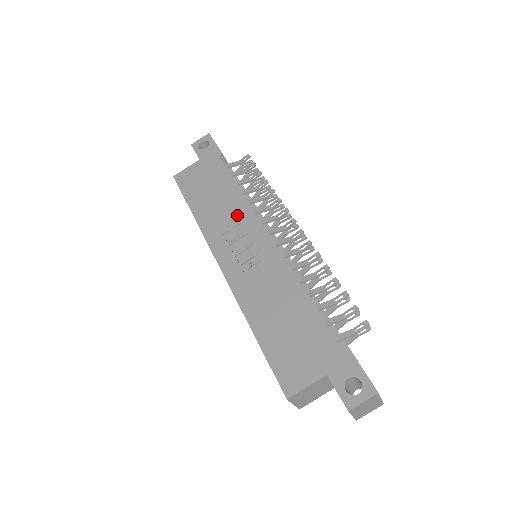
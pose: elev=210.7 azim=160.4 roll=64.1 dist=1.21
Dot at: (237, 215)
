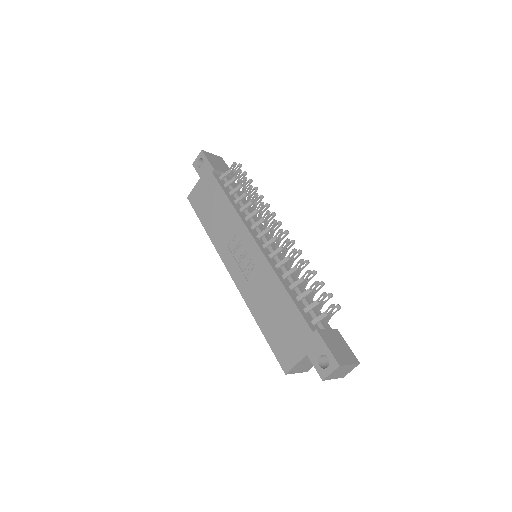
Dot at: (233, 227)
